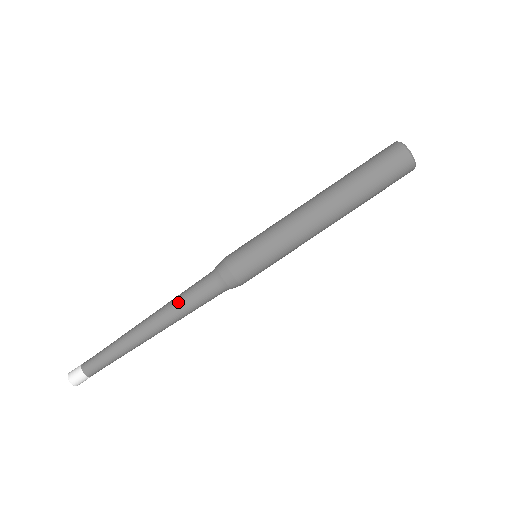
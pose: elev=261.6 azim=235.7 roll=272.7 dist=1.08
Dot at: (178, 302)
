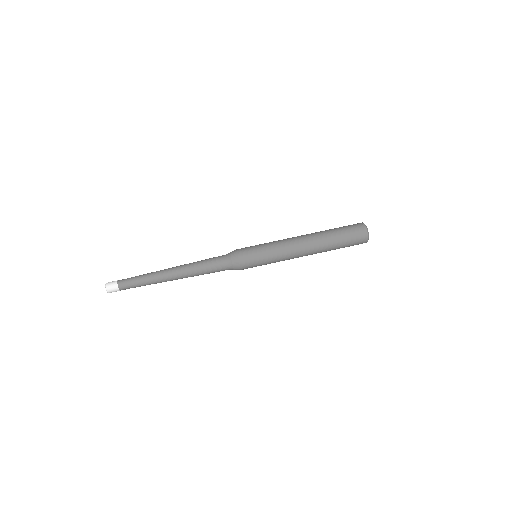
Dot at: (198, 267)
